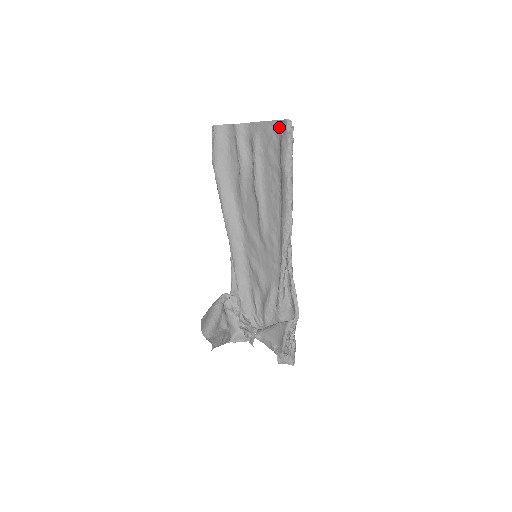
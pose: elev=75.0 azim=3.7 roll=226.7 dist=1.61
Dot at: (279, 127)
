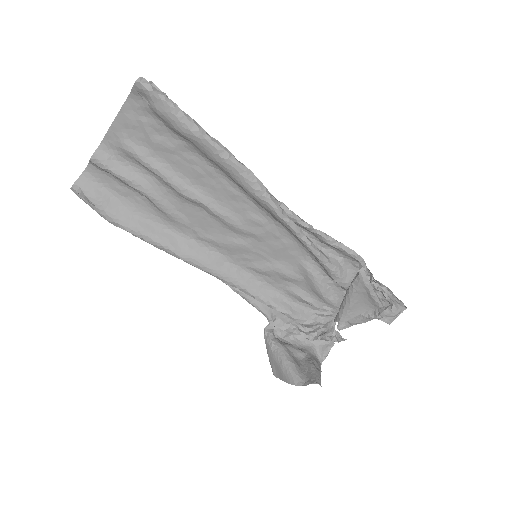
Dot at: (137, 102)
